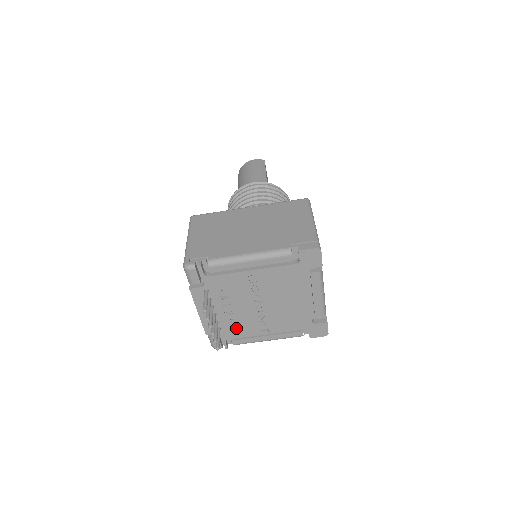
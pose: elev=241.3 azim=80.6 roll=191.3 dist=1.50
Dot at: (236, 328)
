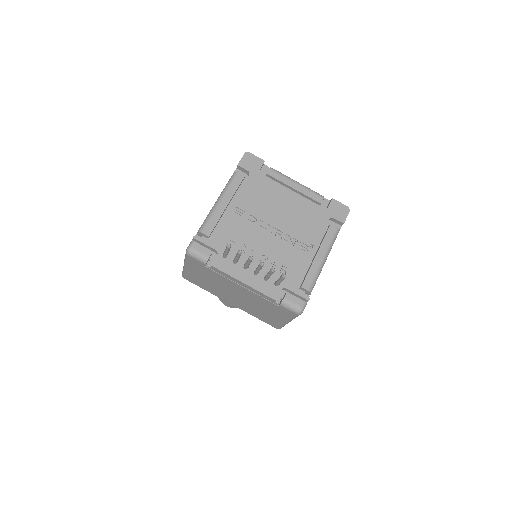
Dot at: (287, 269)
